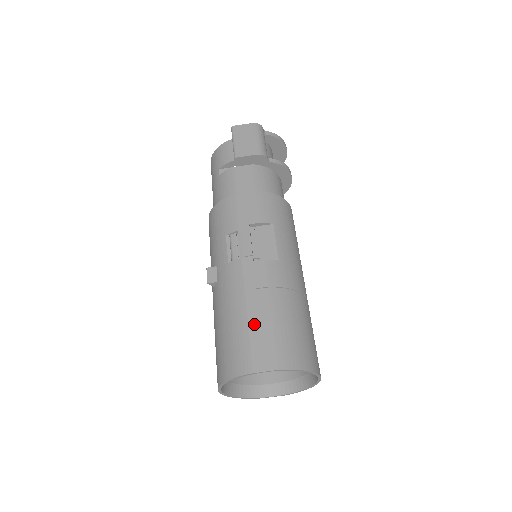
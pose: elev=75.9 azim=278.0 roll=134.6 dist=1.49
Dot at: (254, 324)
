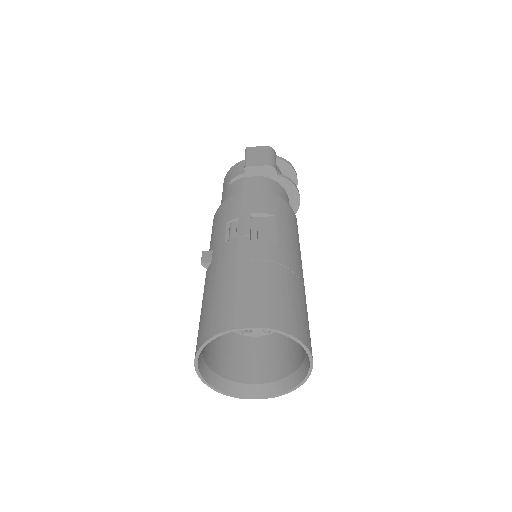
Dot at: (242, 288)
